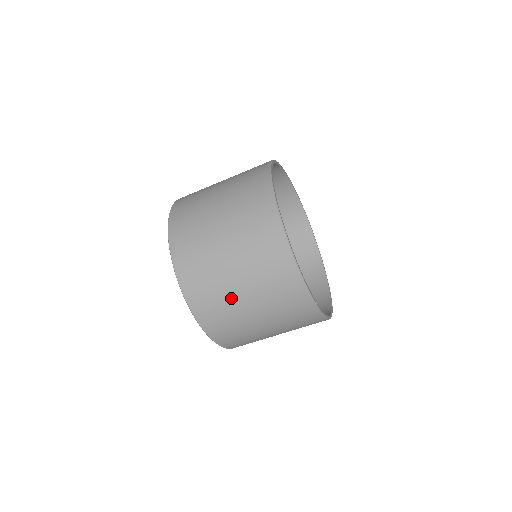
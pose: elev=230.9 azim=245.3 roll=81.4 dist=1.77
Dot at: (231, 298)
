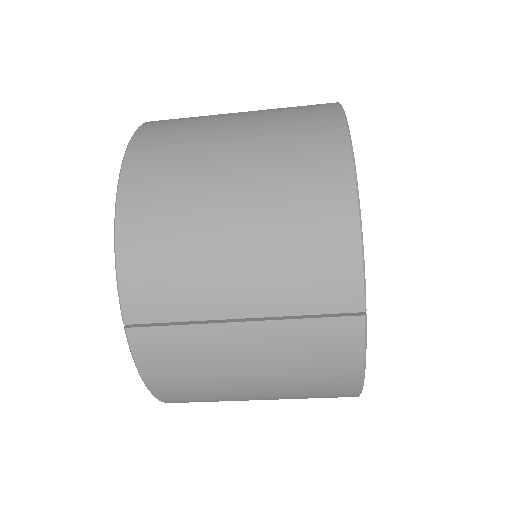
Dot at: (205, 238)
